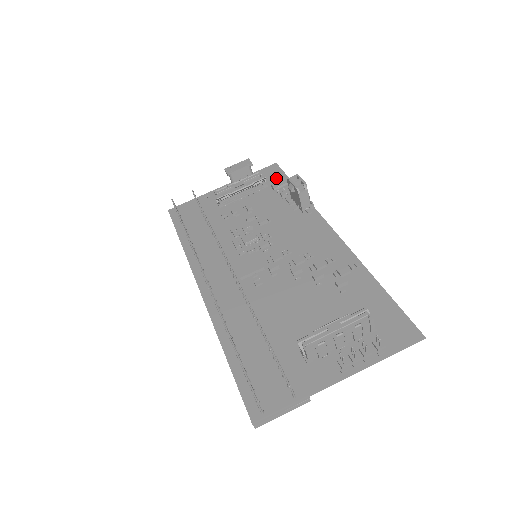
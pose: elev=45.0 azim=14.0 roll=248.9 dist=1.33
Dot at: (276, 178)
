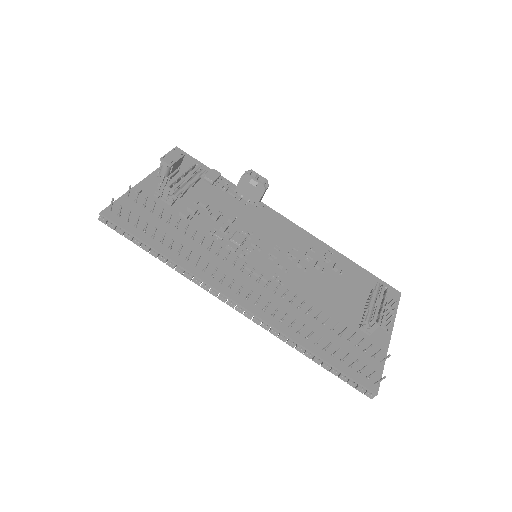
Dot at: occluded
